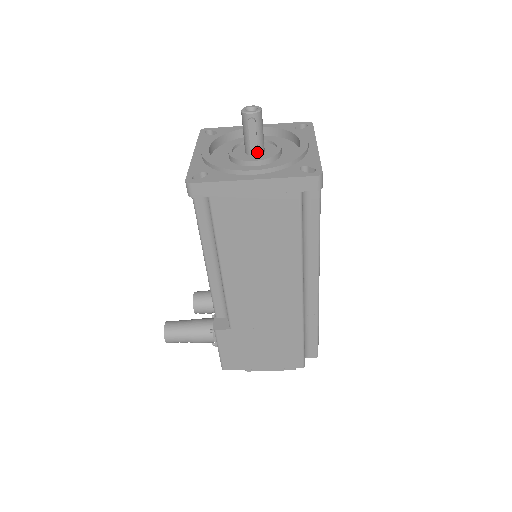
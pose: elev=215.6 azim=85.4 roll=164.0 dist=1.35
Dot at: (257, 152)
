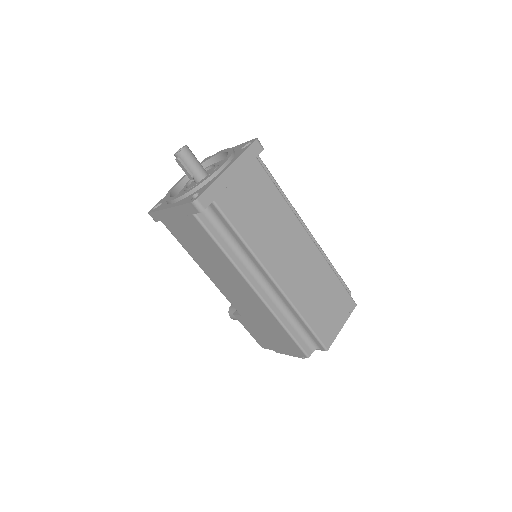
Dot at: (196, 180)
